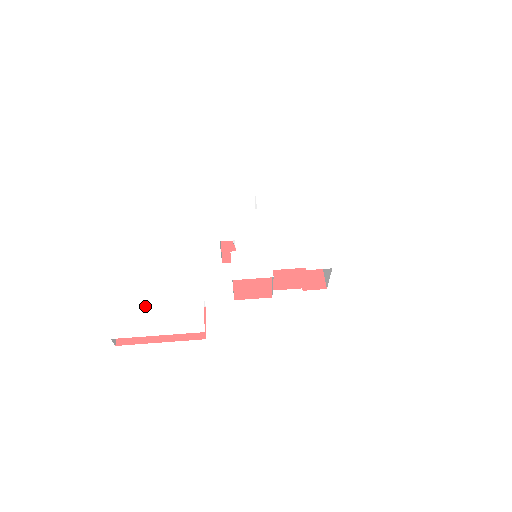
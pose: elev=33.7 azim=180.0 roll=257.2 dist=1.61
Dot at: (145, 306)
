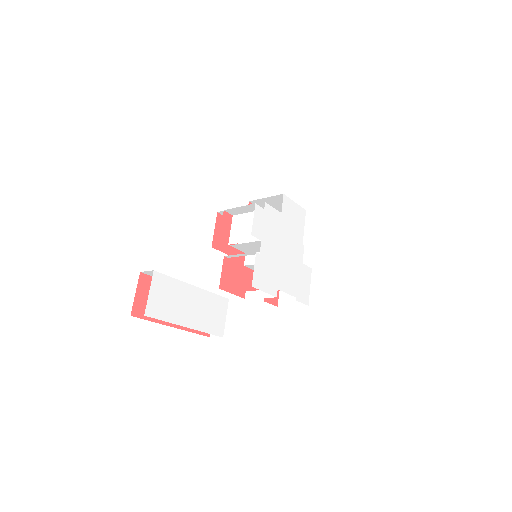
Dot at: (182, 285)
